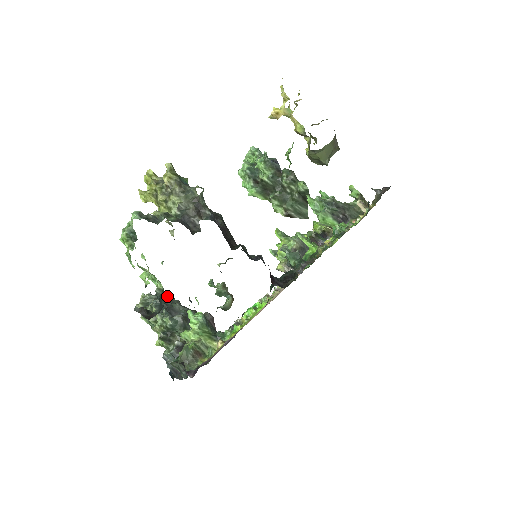
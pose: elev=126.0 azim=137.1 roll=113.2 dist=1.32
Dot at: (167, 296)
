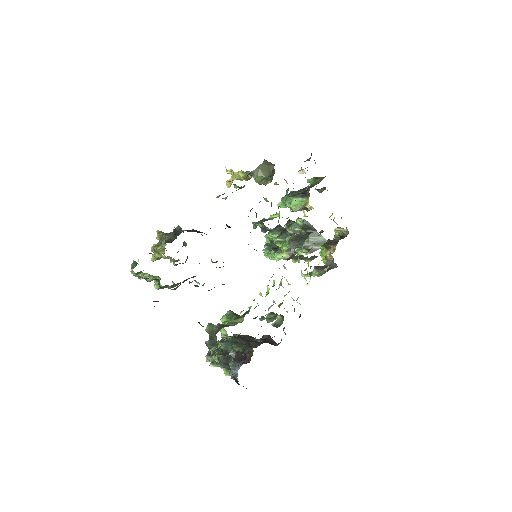
Dot at: occluded
